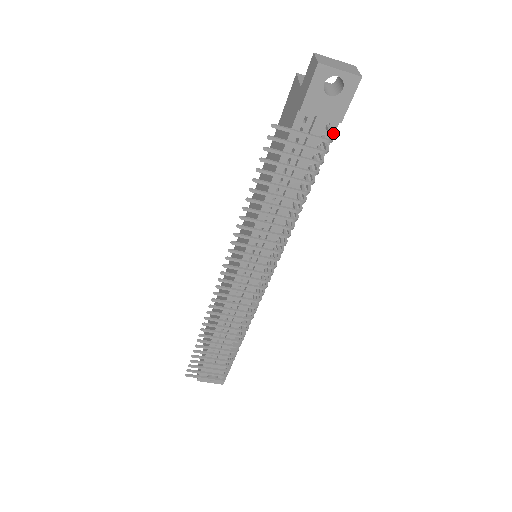
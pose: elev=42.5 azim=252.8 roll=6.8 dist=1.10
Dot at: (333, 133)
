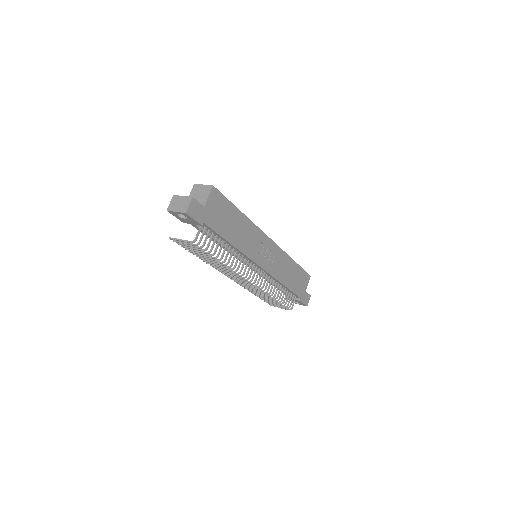
Dot at: (207, 226)
